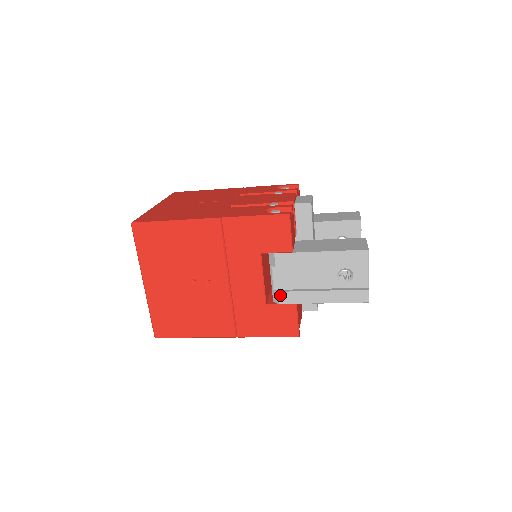
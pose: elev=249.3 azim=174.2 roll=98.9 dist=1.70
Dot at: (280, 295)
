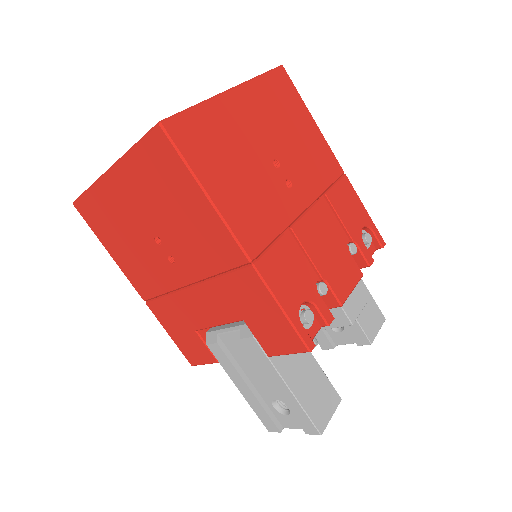
Dot at: (216, 346)
